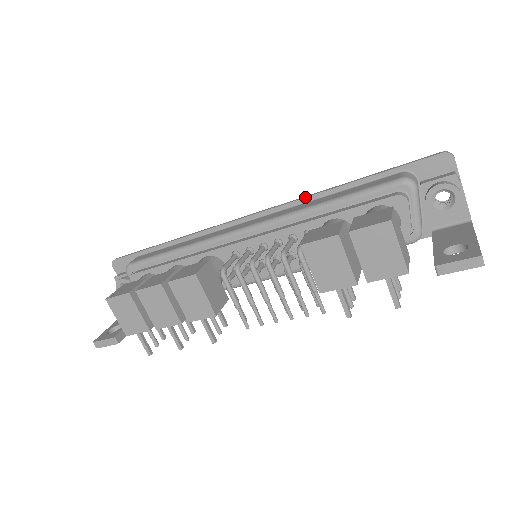
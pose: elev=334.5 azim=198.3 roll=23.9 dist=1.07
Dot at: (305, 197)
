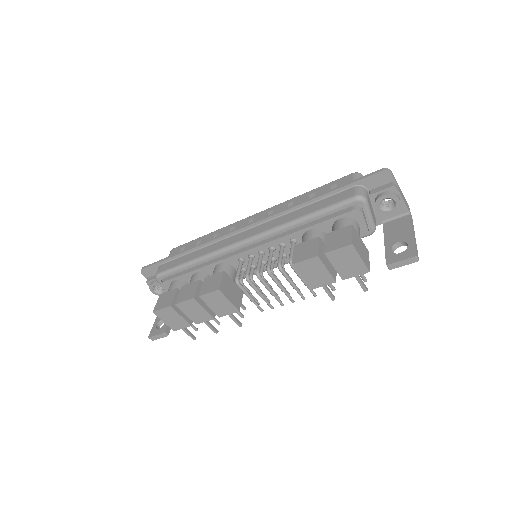
Dot at: (285, 210)
